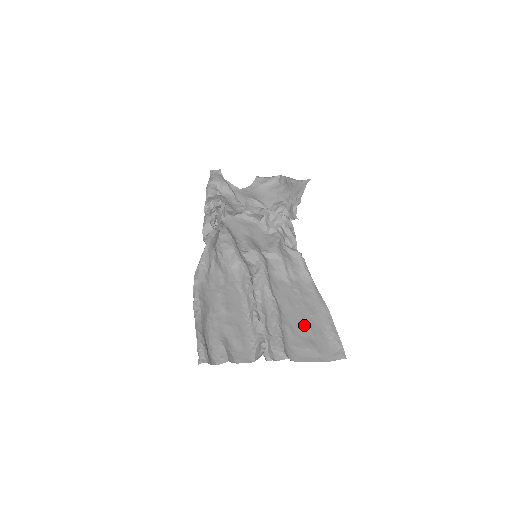
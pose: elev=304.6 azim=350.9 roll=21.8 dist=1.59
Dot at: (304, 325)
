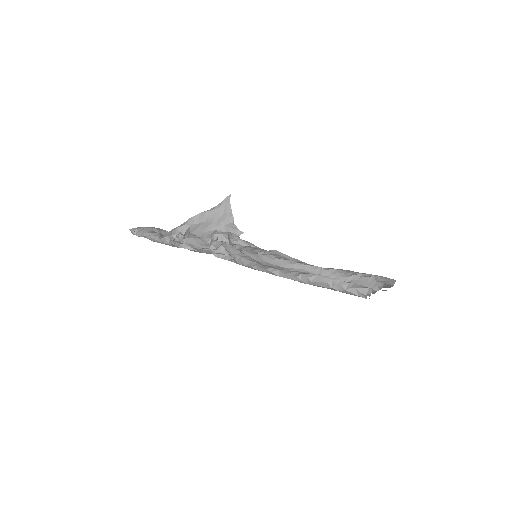
Dot at: occluded
